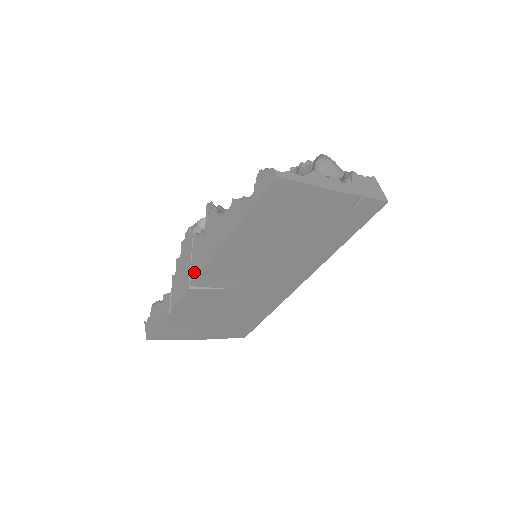
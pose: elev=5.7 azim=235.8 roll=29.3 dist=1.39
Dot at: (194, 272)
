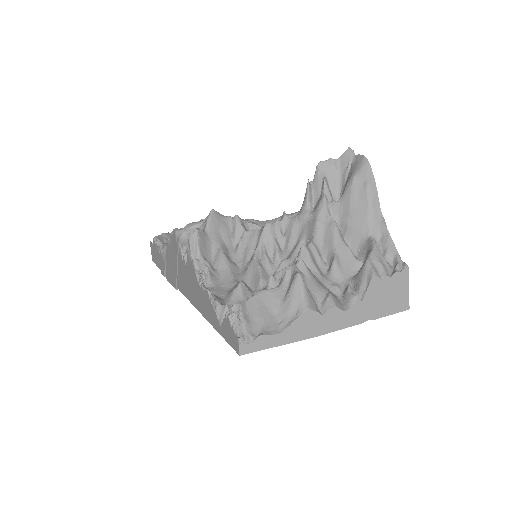
Dot at: (179, 284)
